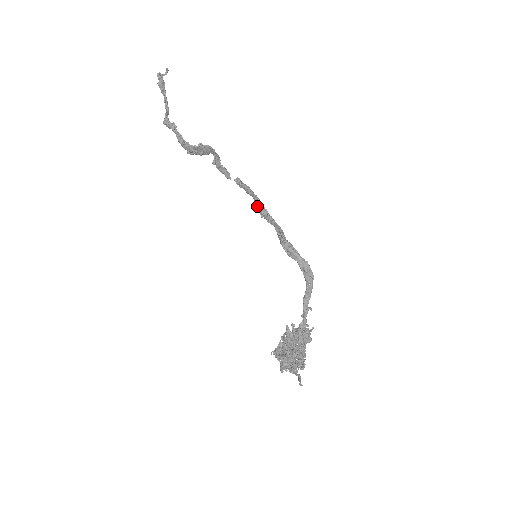
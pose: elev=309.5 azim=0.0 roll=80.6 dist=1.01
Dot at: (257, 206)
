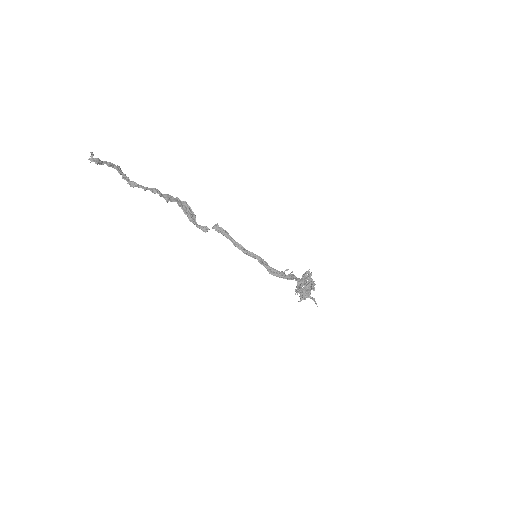
Dot at: (239, 249)
